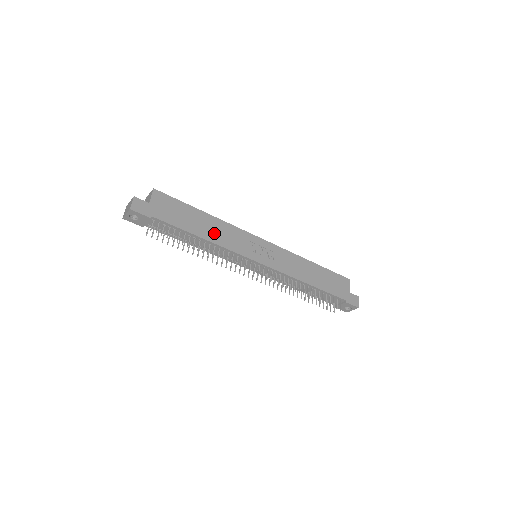
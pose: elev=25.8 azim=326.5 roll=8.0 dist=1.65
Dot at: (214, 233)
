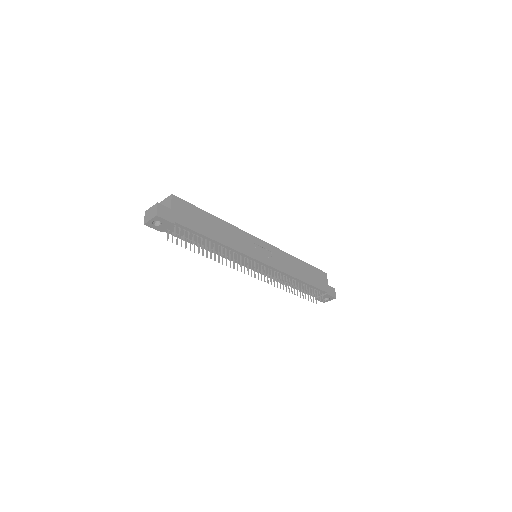
Dot at: (225, 236)
